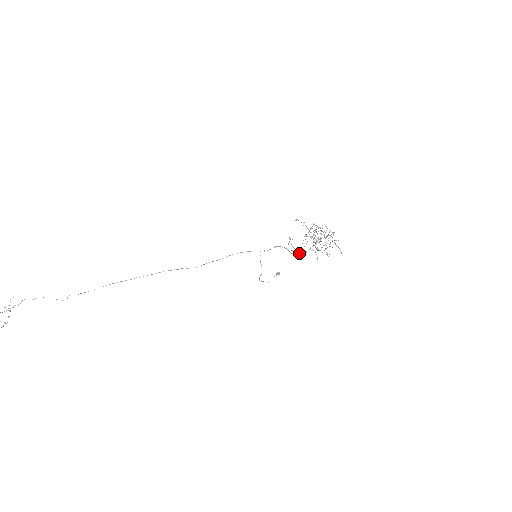
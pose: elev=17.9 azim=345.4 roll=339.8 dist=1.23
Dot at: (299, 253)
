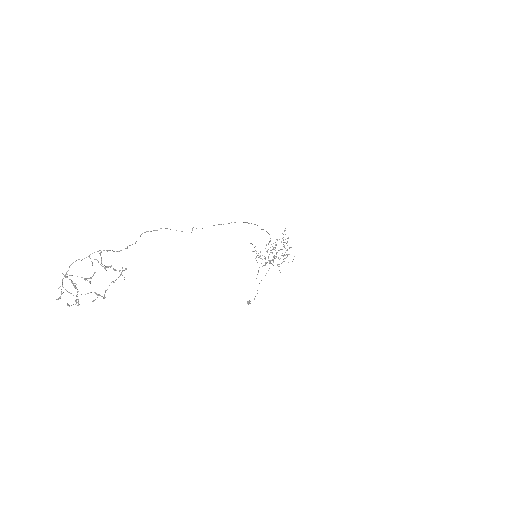
Dot at: (271, 263)
